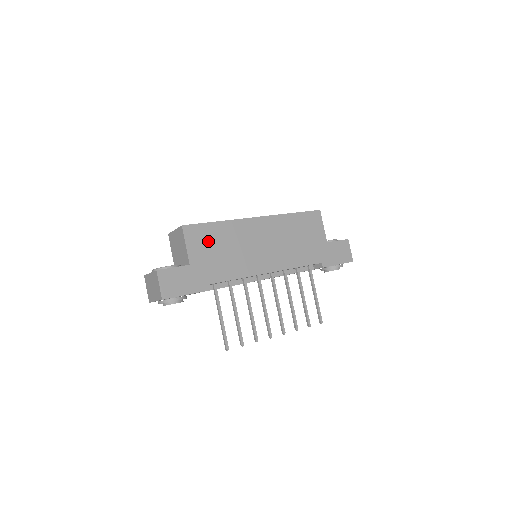
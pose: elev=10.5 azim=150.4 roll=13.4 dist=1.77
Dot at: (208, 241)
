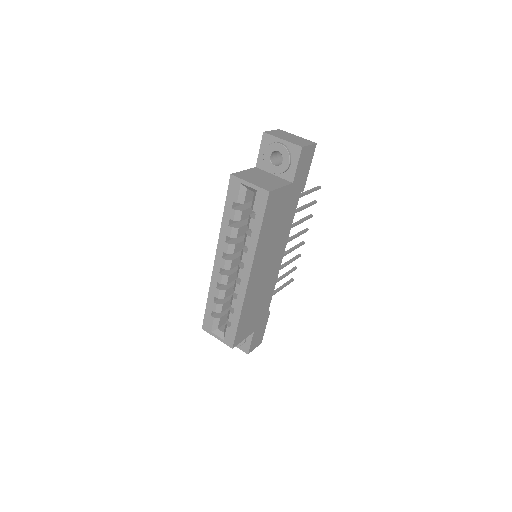
Dot at: (247, 323)
